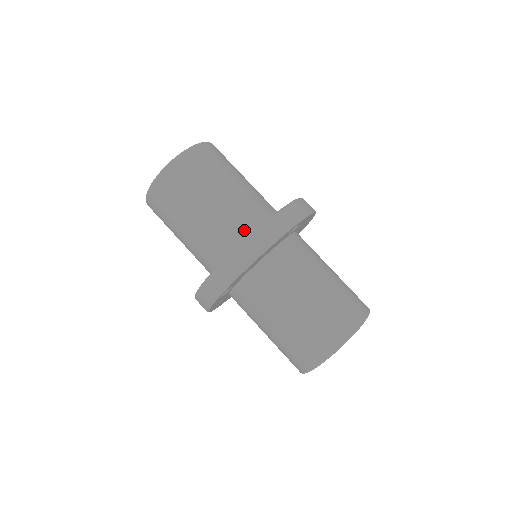
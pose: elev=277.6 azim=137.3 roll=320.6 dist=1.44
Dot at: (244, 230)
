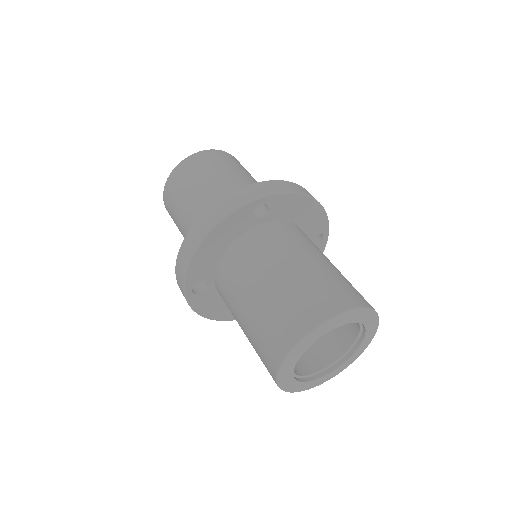
Dot at: occluded
